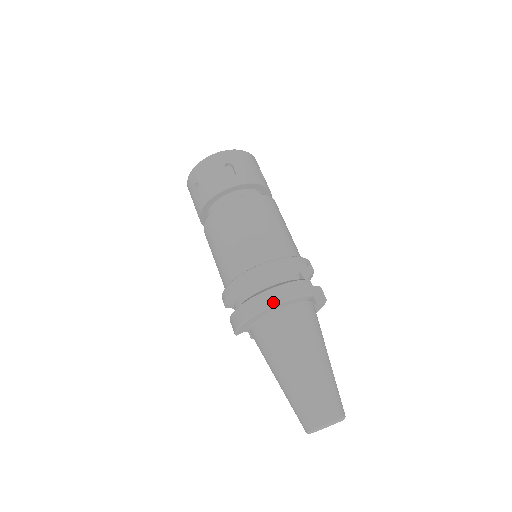
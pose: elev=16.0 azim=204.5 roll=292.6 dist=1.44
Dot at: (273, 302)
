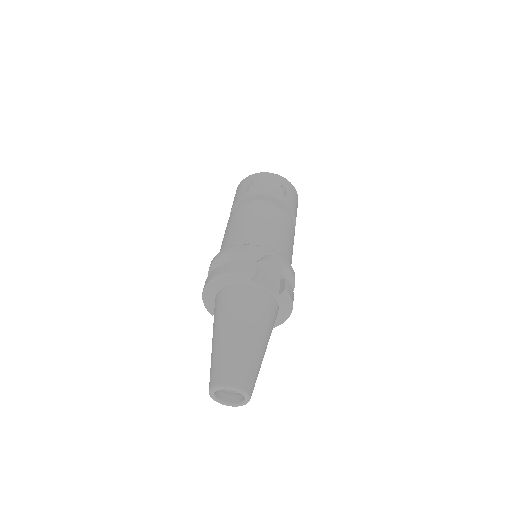
Dot at: (215, 276)
